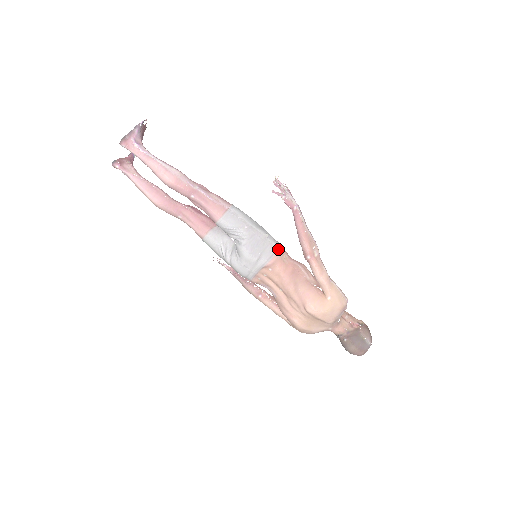
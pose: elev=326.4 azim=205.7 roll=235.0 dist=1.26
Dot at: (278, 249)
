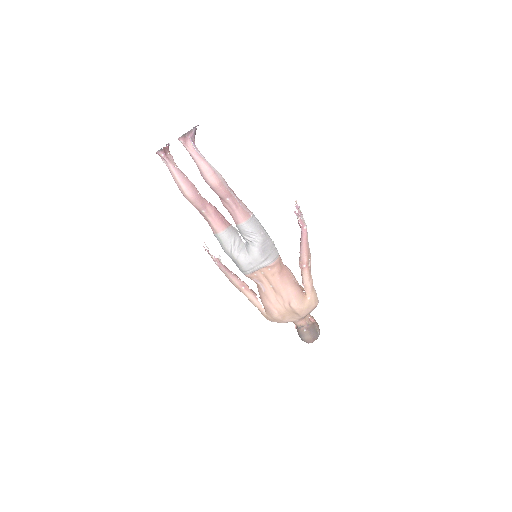
Dot at: (278, 254)
